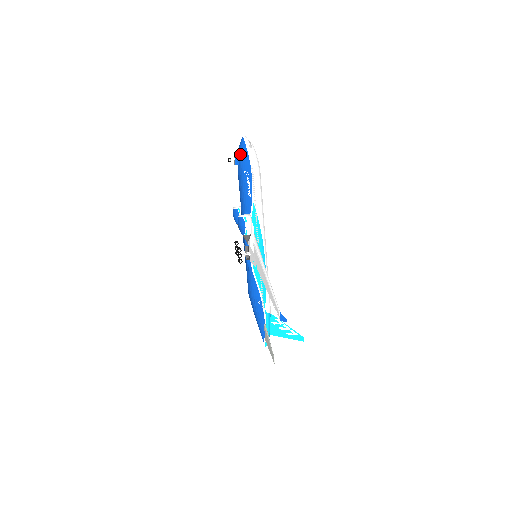
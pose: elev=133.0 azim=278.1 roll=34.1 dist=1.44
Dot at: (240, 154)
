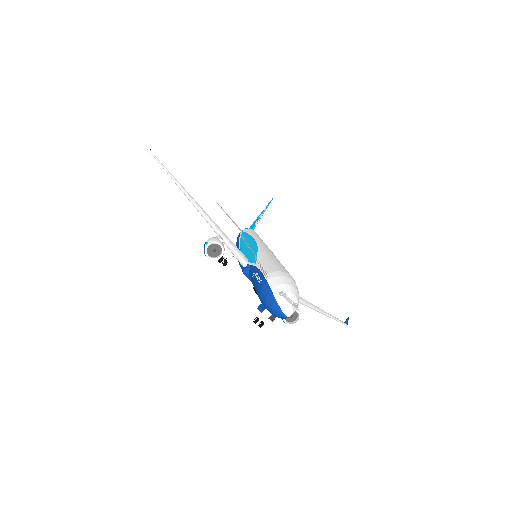
Dot at: occluded
